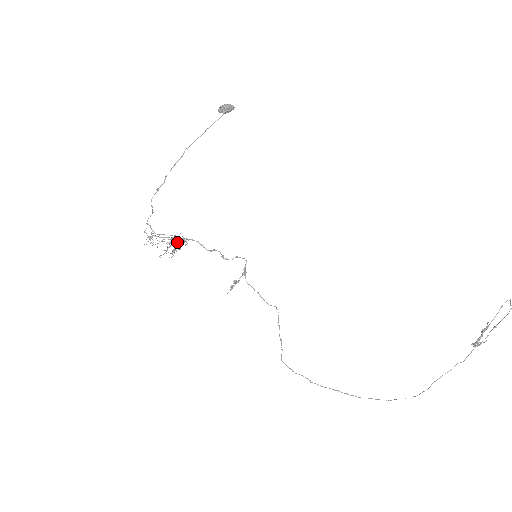
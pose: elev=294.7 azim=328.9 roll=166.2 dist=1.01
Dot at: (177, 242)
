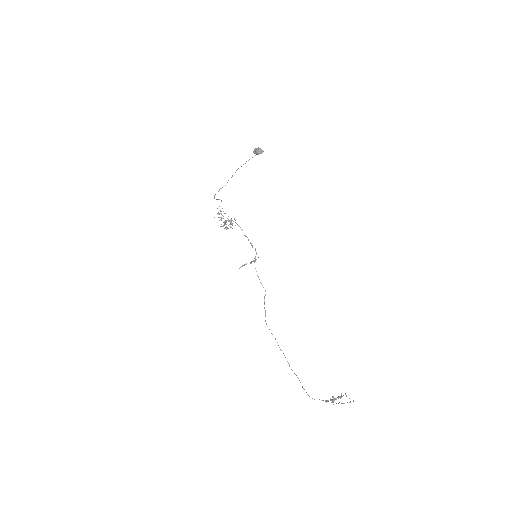
Dot at: (231, 222)
